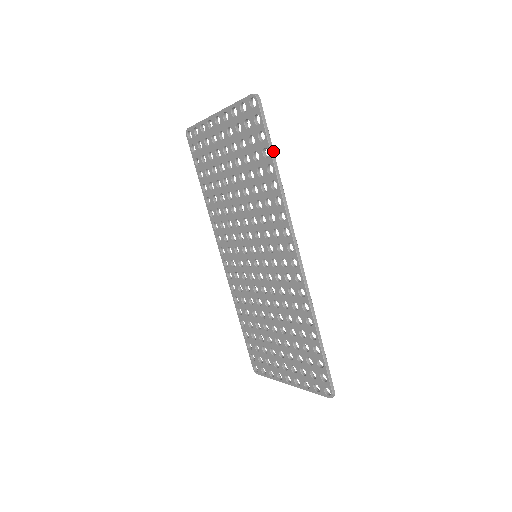
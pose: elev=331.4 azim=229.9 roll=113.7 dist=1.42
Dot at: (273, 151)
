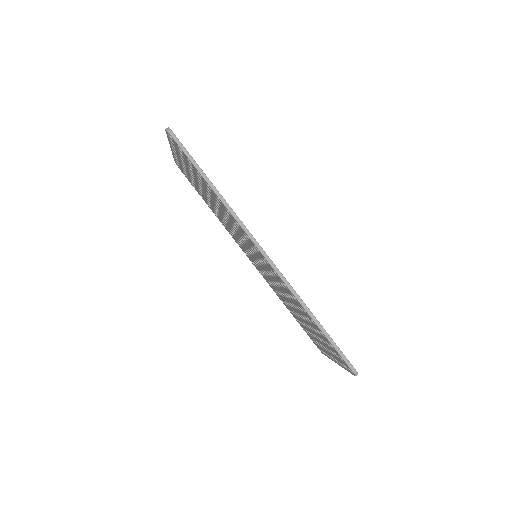
Dot at: (201, 171)
